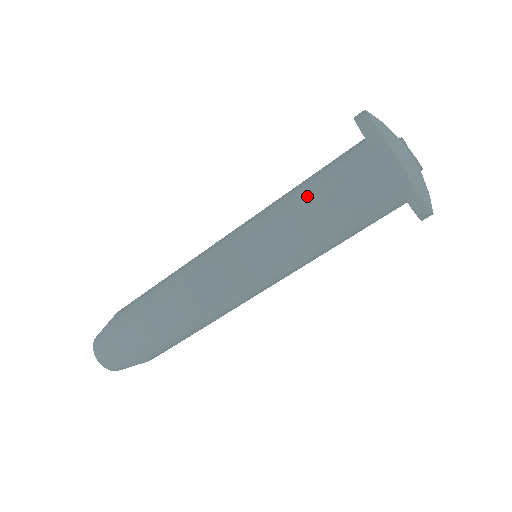
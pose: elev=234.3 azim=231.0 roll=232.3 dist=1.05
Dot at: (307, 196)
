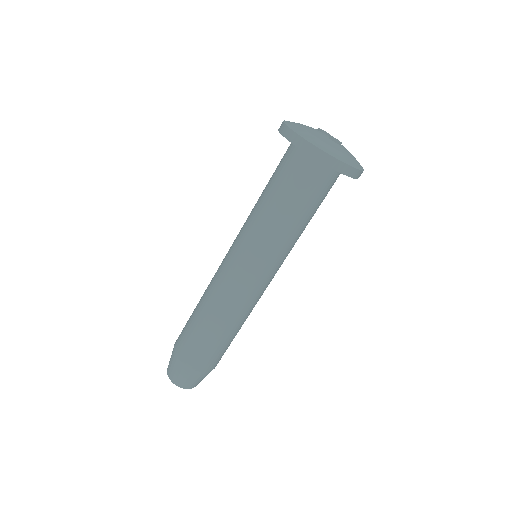
Dot at: (268, 195)
